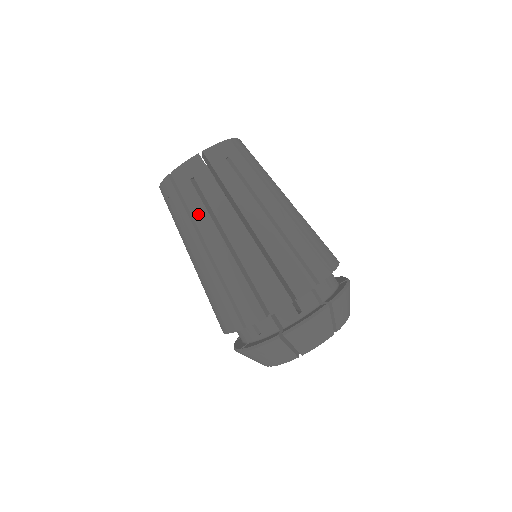
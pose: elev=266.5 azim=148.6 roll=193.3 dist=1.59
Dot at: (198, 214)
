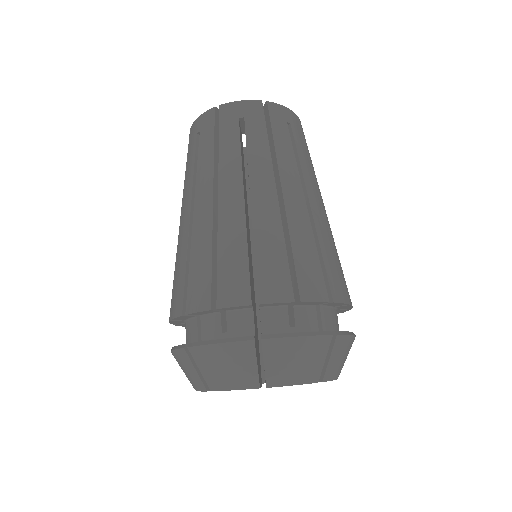
Dot at: (285, 154)
